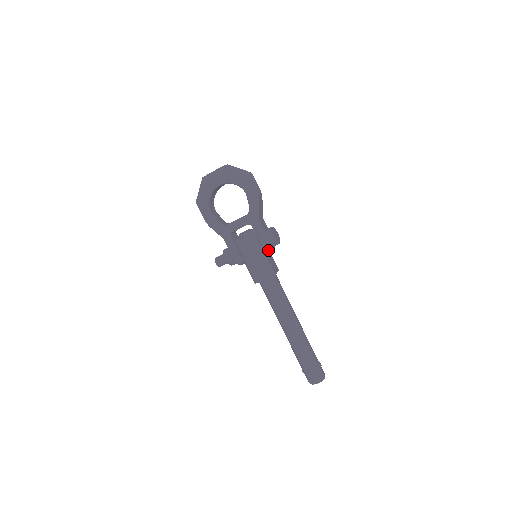
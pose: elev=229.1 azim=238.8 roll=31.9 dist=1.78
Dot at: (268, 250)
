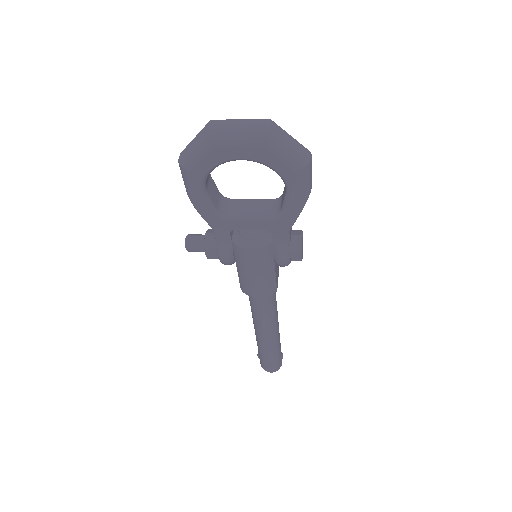
Dot at: (282, 266)
